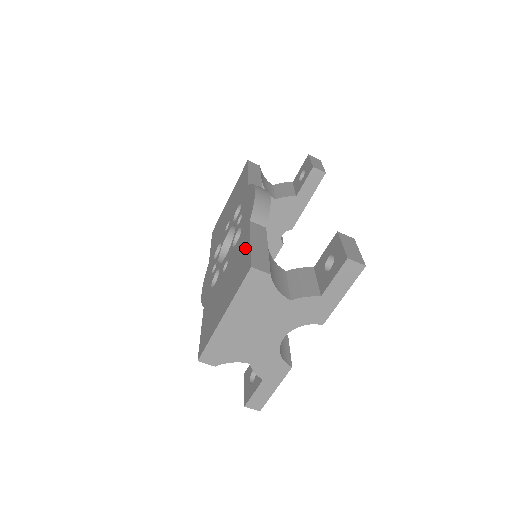
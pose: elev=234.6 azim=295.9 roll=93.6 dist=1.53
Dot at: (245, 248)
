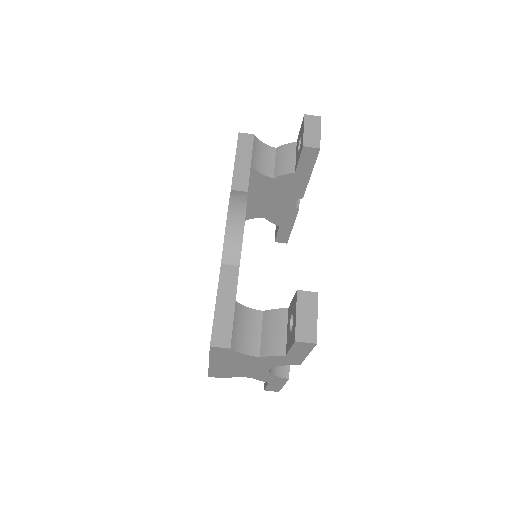
Dot at: occluded
